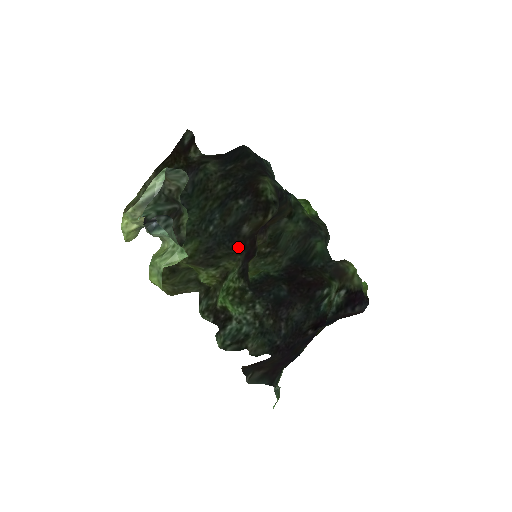
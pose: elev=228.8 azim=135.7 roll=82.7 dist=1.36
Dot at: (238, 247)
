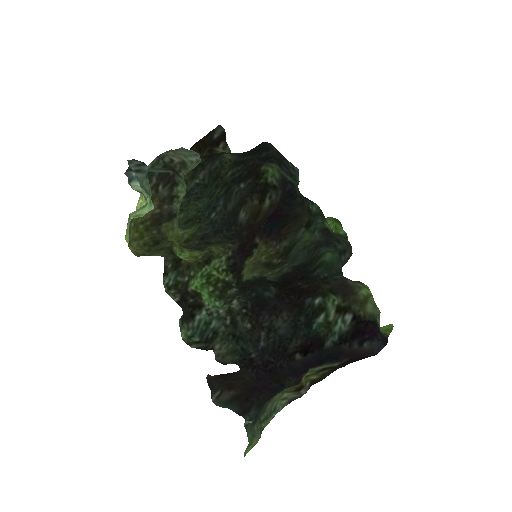
Dot at: (233, 236)
